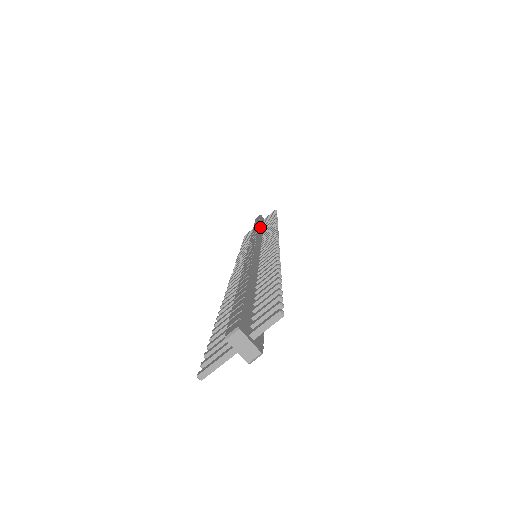
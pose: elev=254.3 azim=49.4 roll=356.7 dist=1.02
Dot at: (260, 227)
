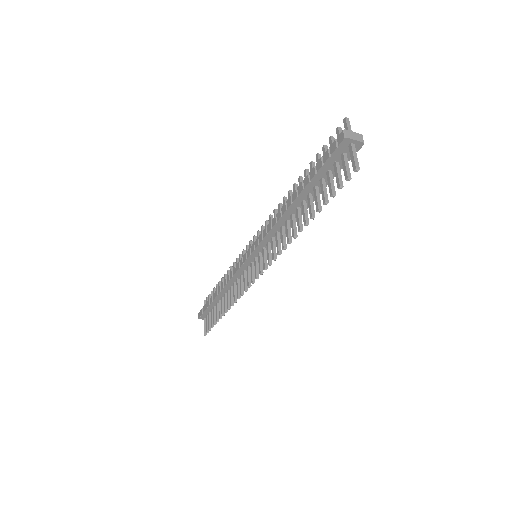
Dot at: occluded
